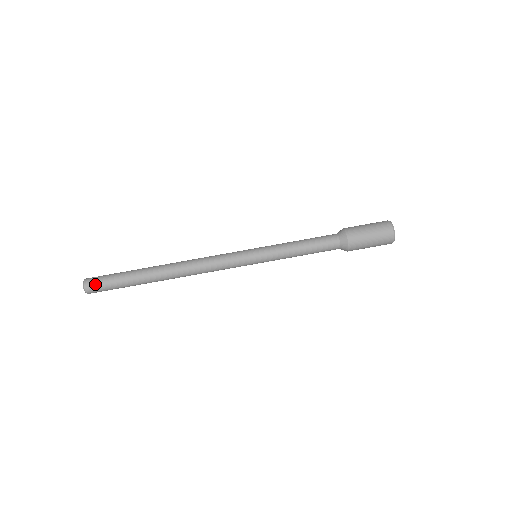
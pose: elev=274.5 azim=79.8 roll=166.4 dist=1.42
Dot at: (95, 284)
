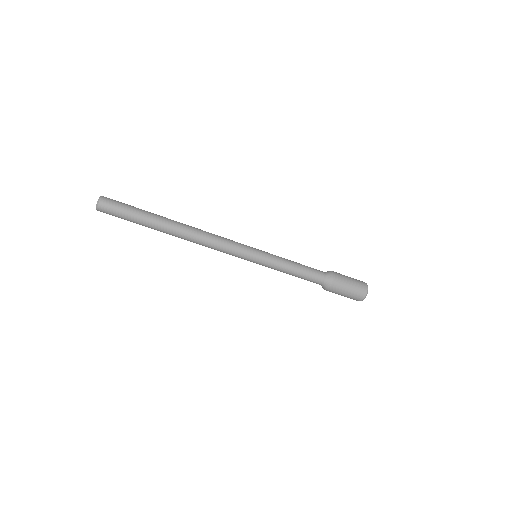
Dot at: (108, 212)
